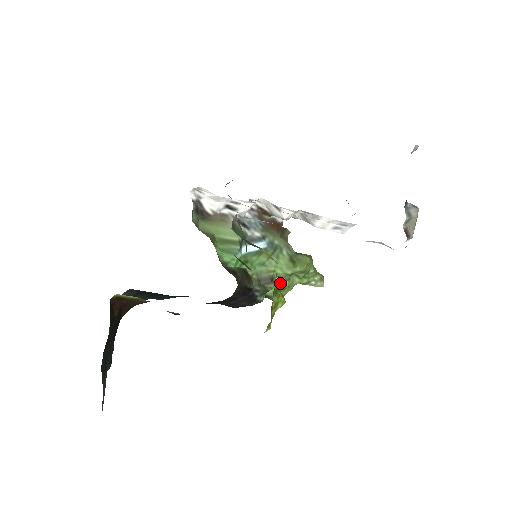
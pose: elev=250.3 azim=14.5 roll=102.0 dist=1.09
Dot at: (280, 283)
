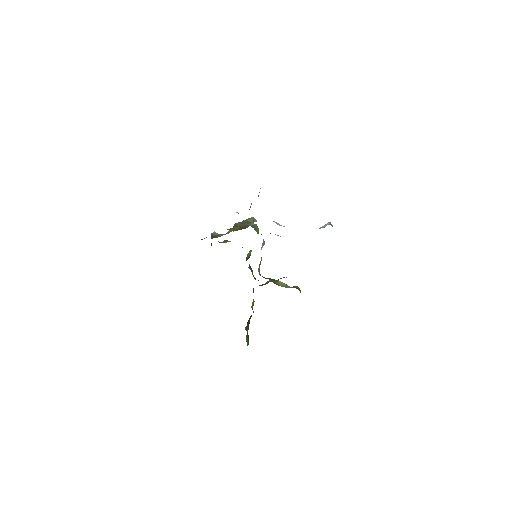
Dot at: occluded
